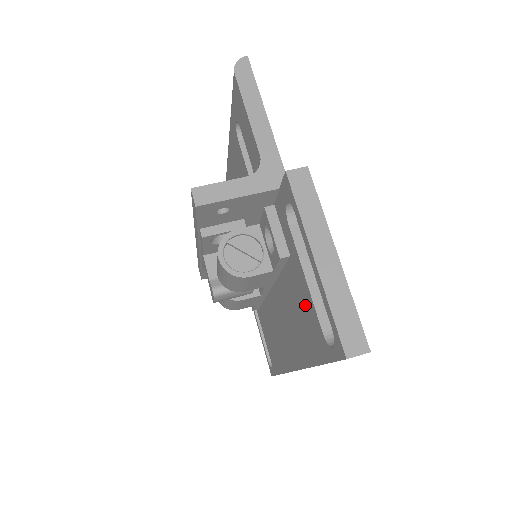
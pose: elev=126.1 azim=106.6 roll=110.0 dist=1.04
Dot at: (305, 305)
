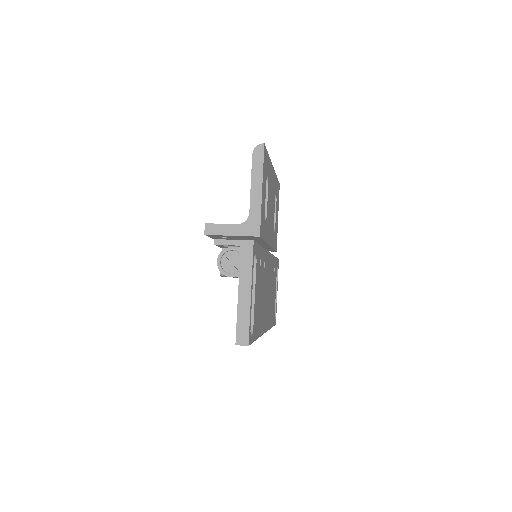
Dot at: occluded
